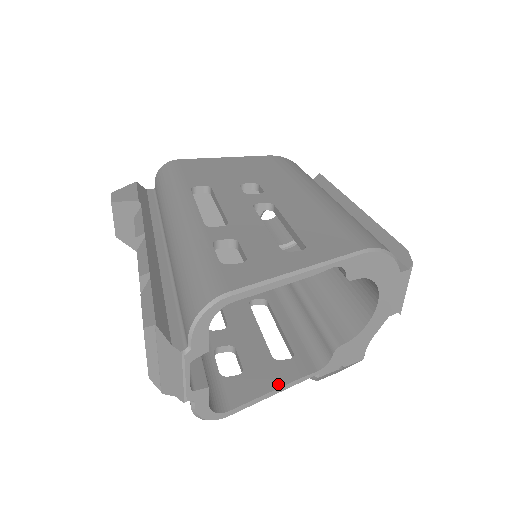
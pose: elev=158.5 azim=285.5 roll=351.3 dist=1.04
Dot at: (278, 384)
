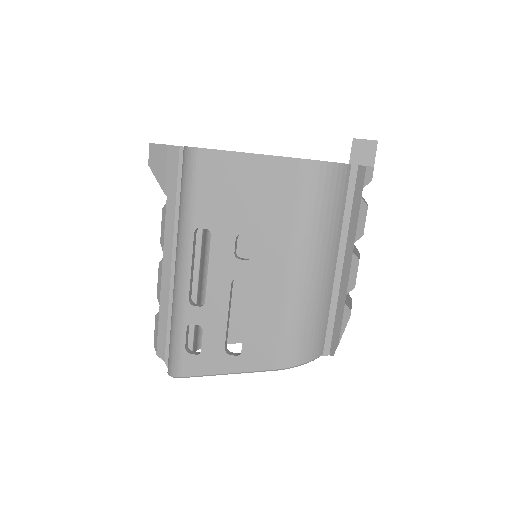
Dot at: occluded
